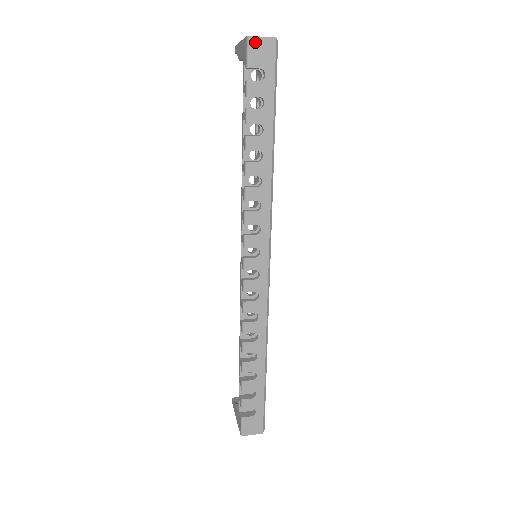
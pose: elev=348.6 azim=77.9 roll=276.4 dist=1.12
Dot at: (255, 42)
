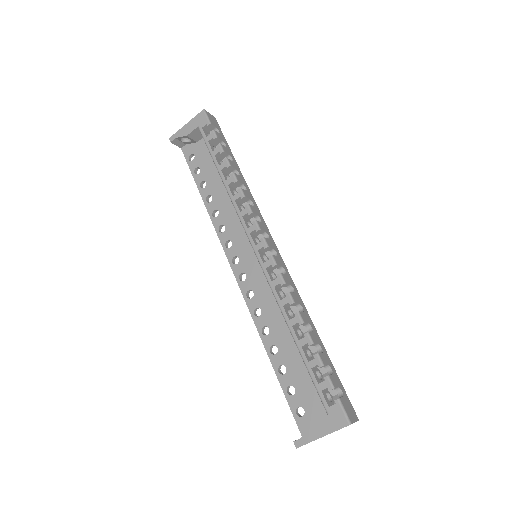
Dot at: (208, 114)
